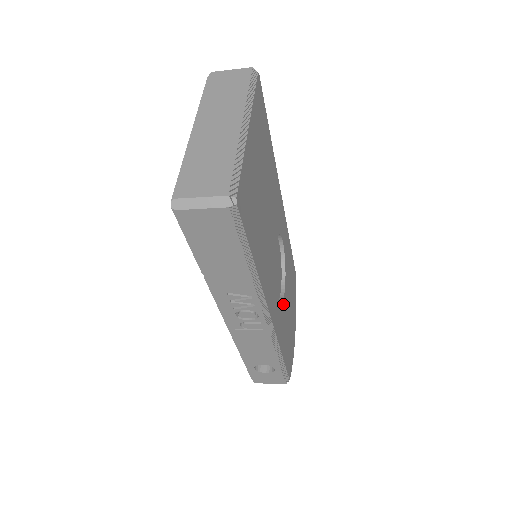
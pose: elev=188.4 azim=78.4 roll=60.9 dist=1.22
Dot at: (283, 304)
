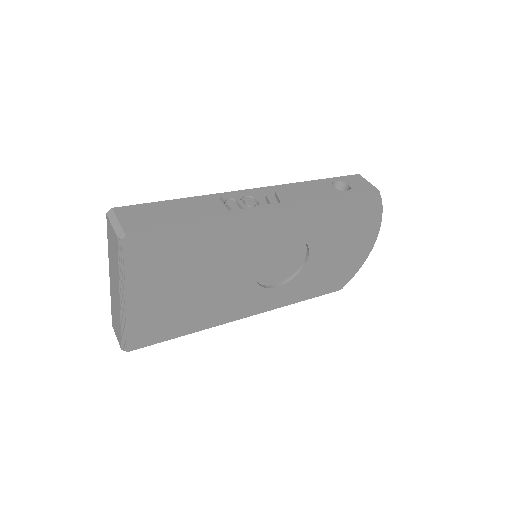
Dot at: (301, 274)
